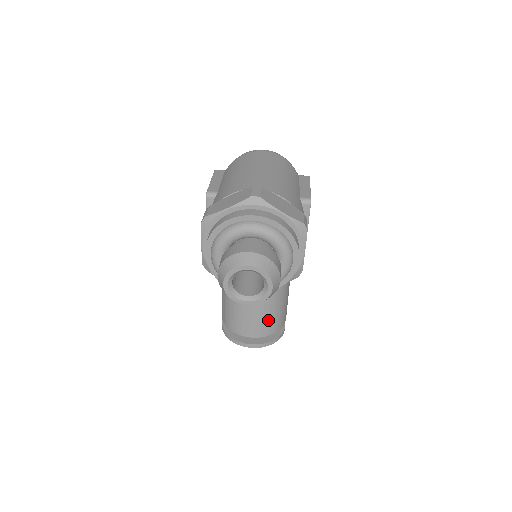
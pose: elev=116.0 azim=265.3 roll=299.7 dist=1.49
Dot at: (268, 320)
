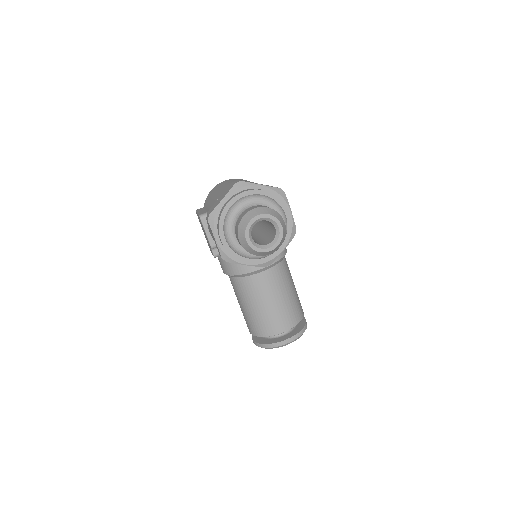
Dot at: (290, 309)
